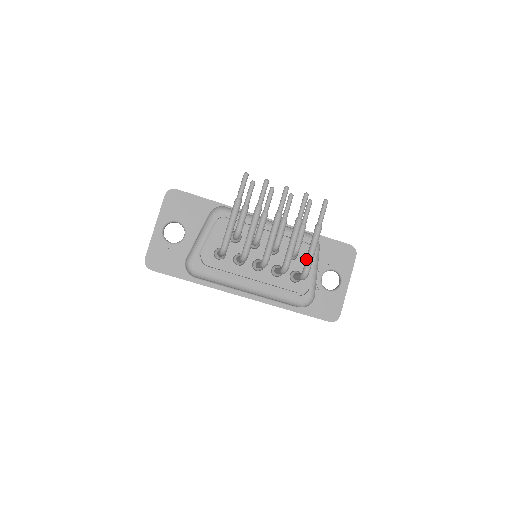
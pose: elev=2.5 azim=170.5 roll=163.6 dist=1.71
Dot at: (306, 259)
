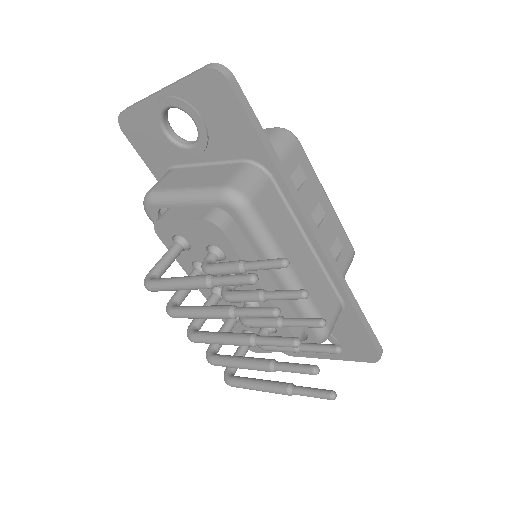
Dot at: (241, 380)
